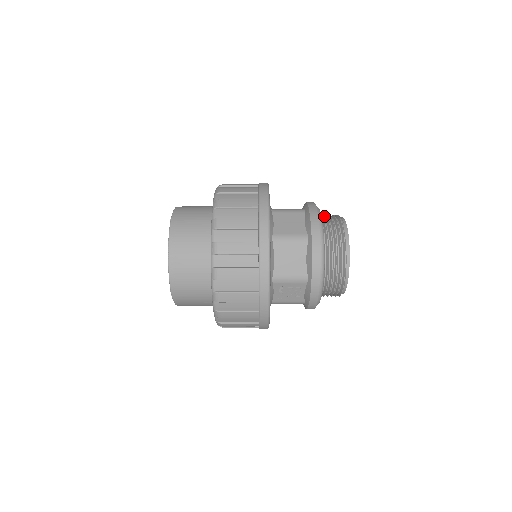
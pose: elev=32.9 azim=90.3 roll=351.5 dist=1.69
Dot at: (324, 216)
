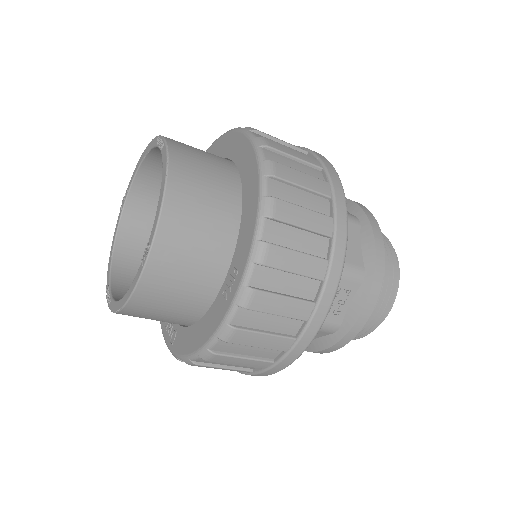
Dot at: occluded
